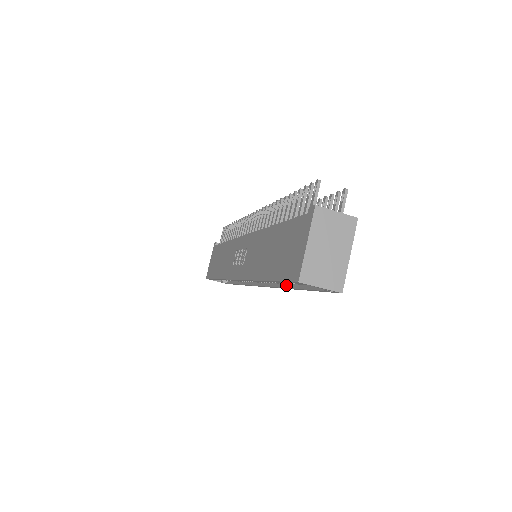
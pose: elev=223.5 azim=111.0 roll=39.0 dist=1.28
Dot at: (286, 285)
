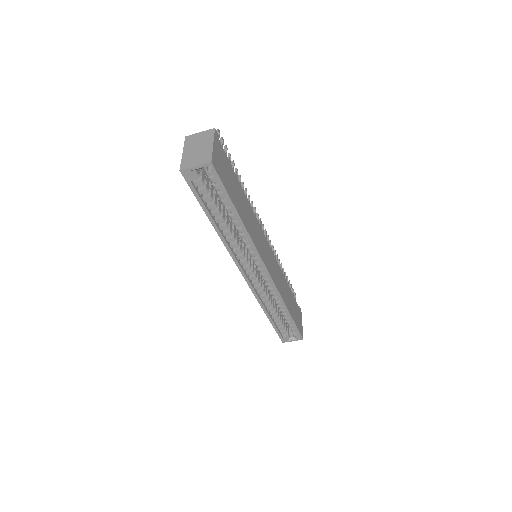
Dot at: (243, 230)
